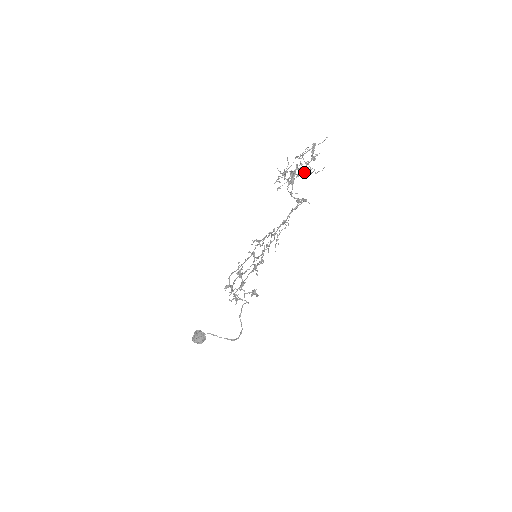
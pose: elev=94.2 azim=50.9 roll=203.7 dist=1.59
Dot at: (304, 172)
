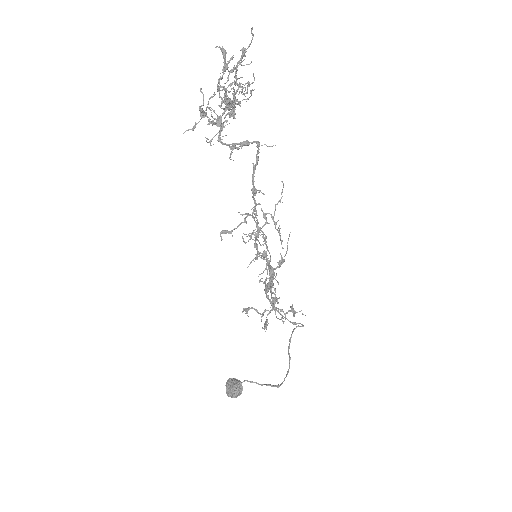
Dot at: (223, 97)
